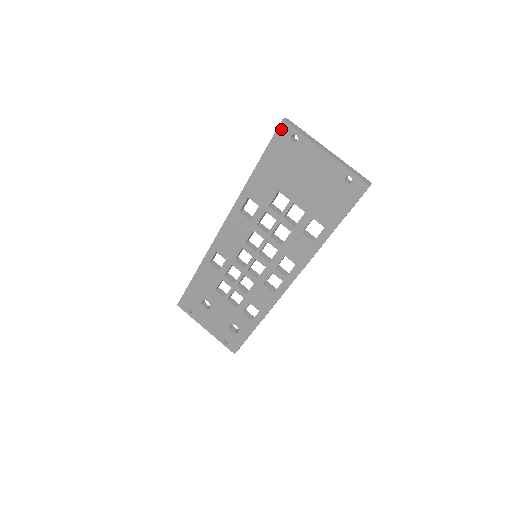
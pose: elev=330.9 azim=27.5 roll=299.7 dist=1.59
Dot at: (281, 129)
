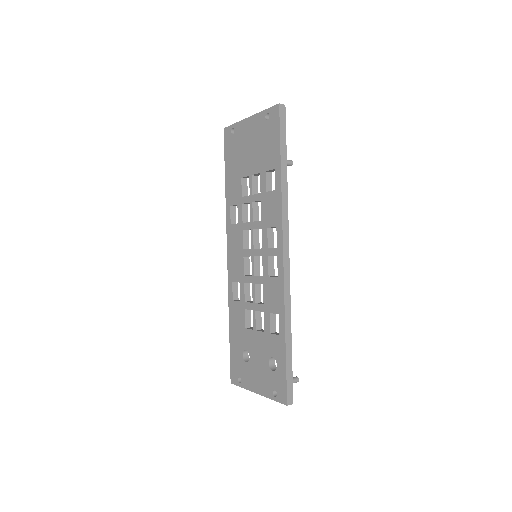
Dot at: (225, 135)
